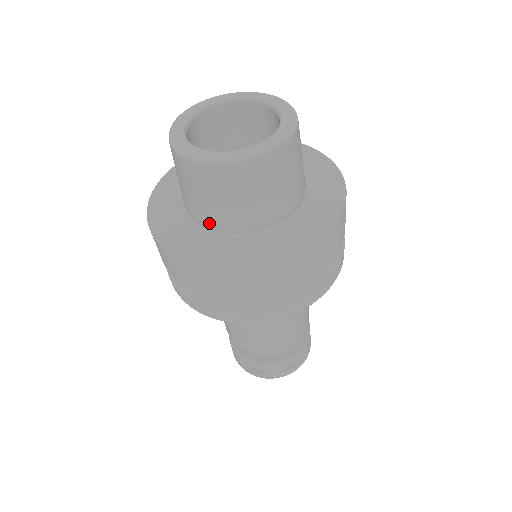
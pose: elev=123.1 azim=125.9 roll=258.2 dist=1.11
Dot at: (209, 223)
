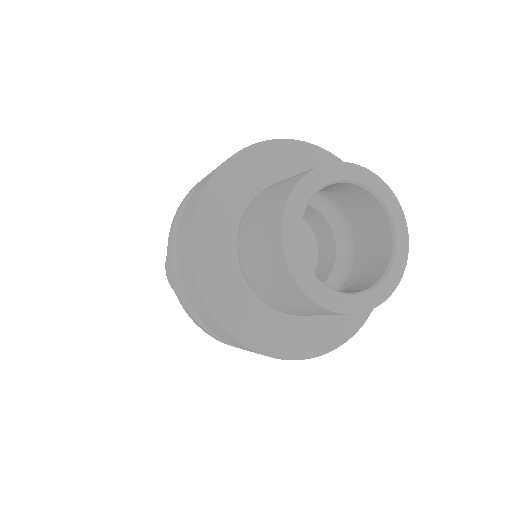
Dot at: occluded
